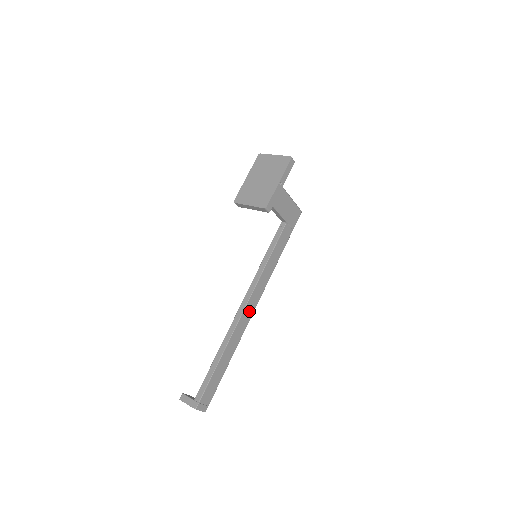
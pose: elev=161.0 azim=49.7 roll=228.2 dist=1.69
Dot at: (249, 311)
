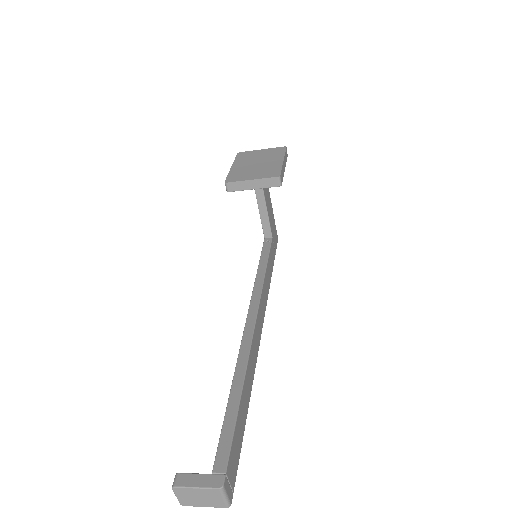
Dot at: (258, 332)
